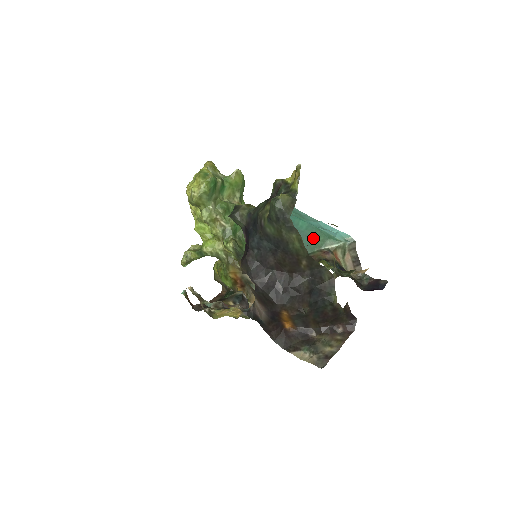
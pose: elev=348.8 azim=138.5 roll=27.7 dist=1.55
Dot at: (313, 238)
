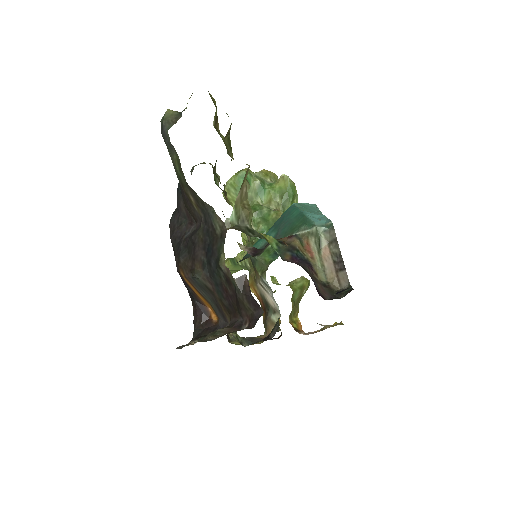
Dot at: (294, 225)
